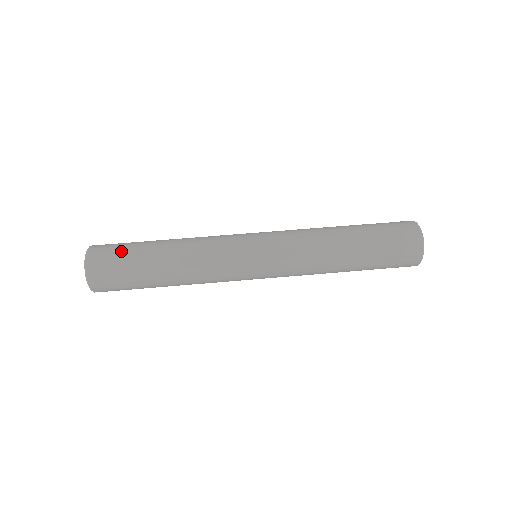
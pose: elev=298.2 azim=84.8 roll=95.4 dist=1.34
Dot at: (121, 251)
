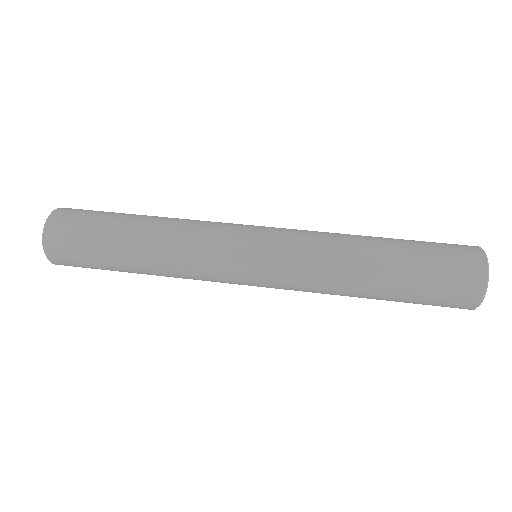
Dot at: (94, 213)
